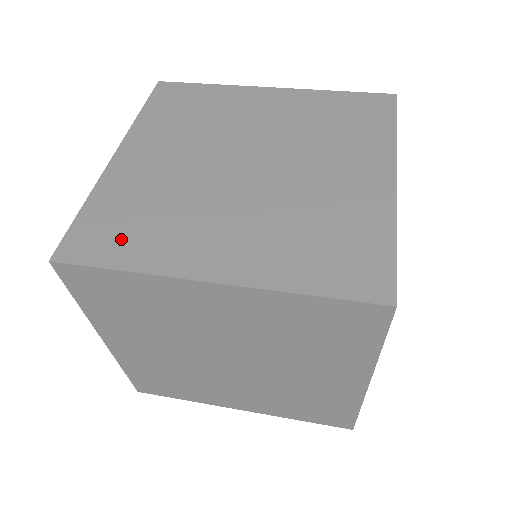
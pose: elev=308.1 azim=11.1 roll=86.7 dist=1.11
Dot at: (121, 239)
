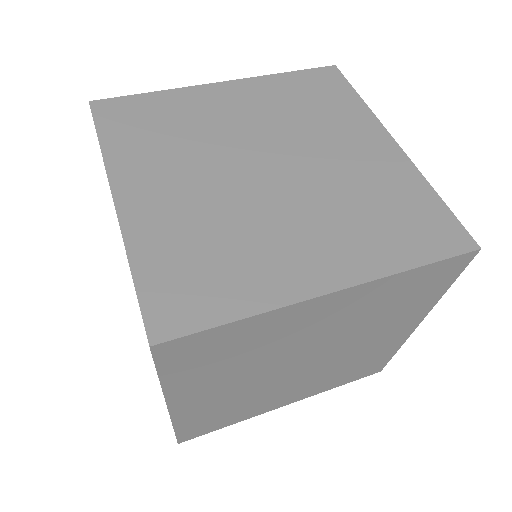
Dot at: (209, 288)
